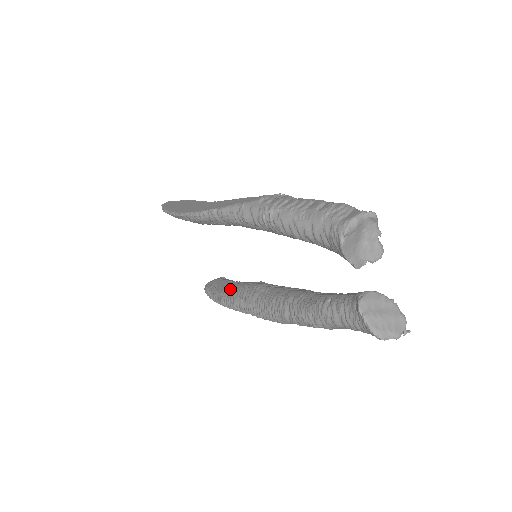
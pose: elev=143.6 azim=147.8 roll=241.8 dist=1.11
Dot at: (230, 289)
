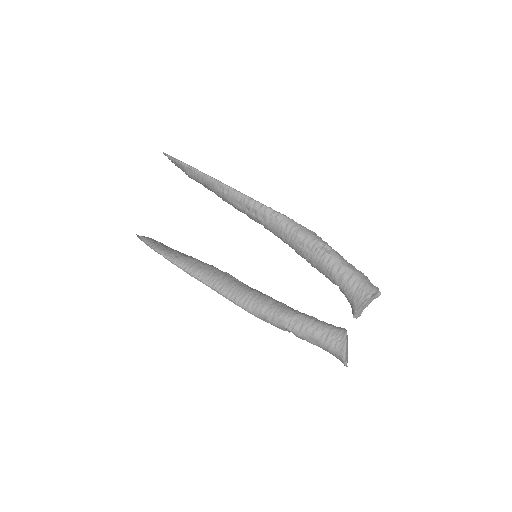
Dot at: (191, 257)
